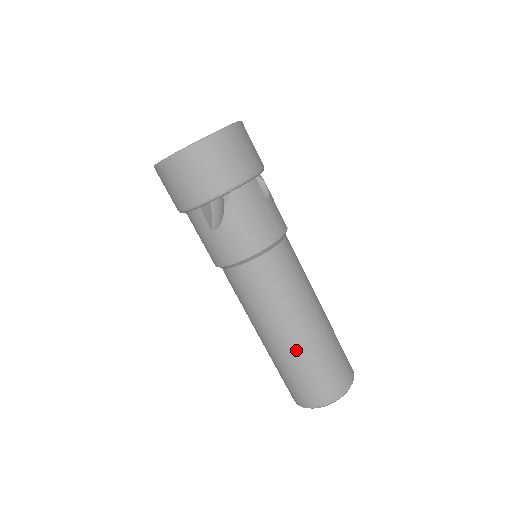
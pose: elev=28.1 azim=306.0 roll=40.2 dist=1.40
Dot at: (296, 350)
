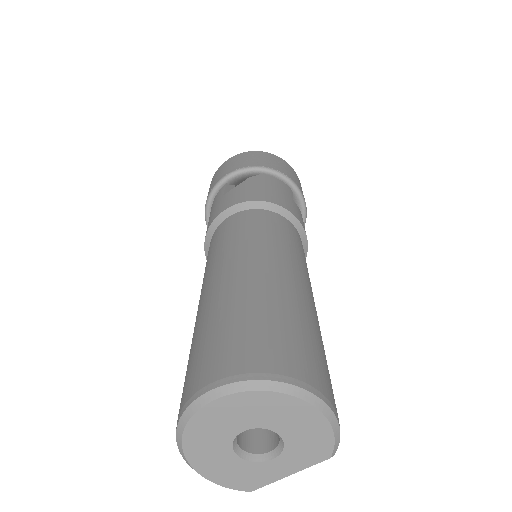
Dot at: (240, 286)
